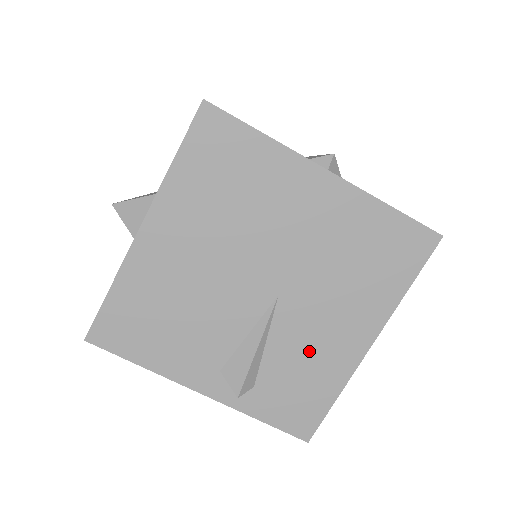
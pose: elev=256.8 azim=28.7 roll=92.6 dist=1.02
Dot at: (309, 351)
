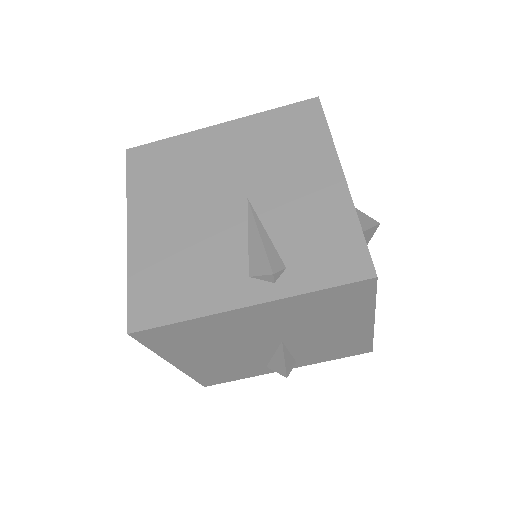
Dot at: (303, 212)
